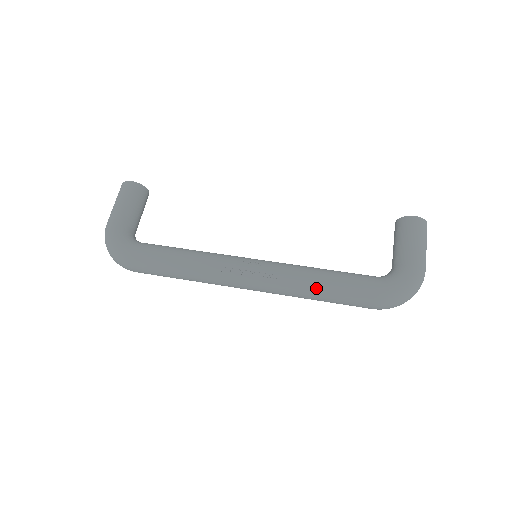
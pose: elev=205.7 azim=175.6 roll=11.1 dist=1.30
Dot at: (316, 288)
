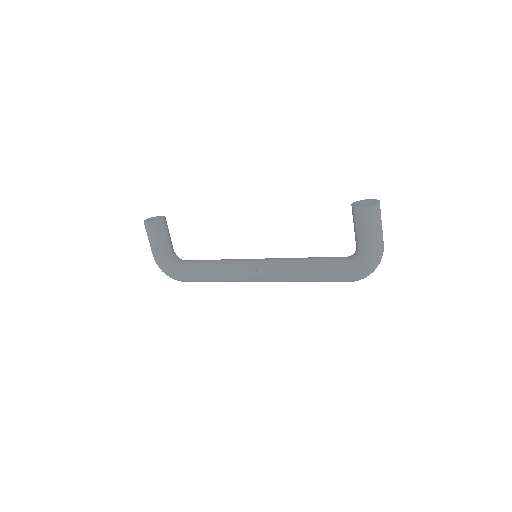
Dot at: (302, 281)
